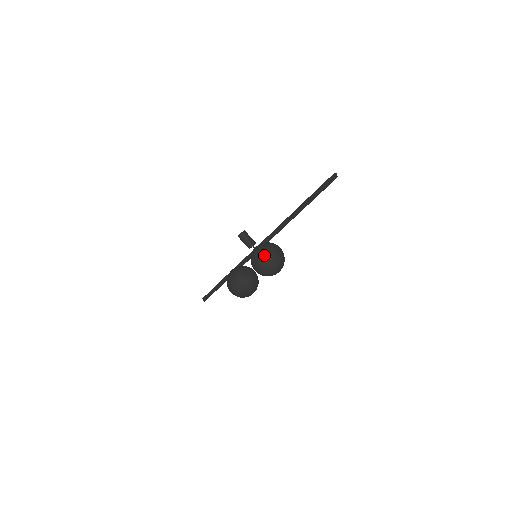
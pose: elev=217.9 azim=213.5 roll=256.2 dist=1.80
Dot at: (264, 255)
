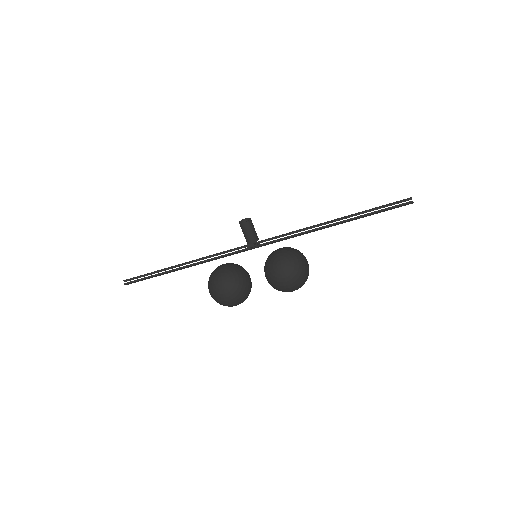
Dot at: (297, 267)
